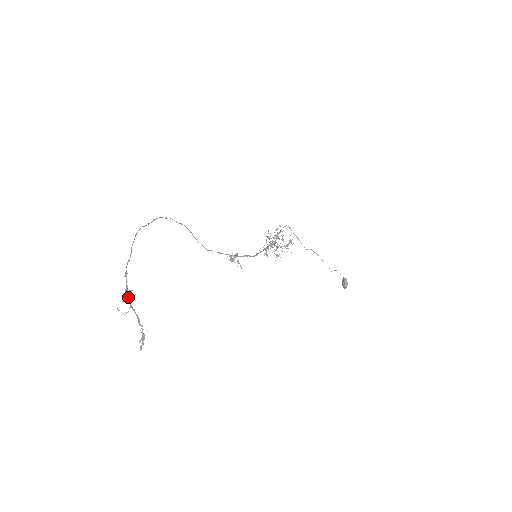
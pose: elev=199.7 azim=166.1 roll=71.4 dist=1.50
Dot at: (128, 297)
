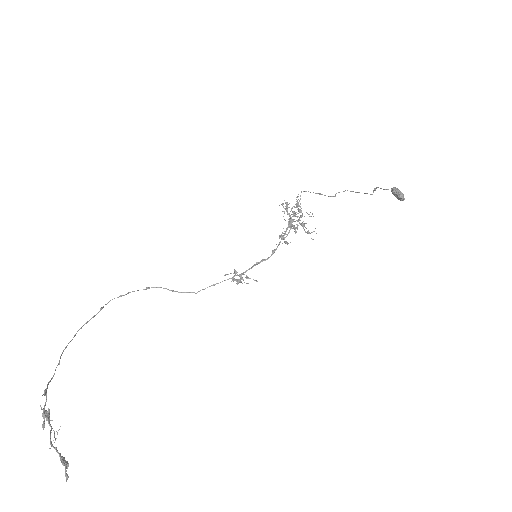
Dot at: (47, 420)
